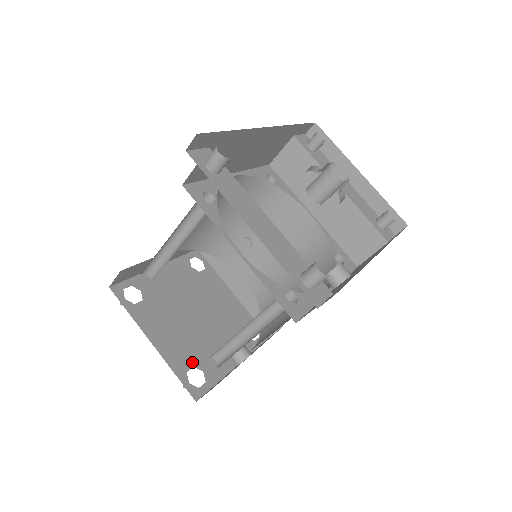
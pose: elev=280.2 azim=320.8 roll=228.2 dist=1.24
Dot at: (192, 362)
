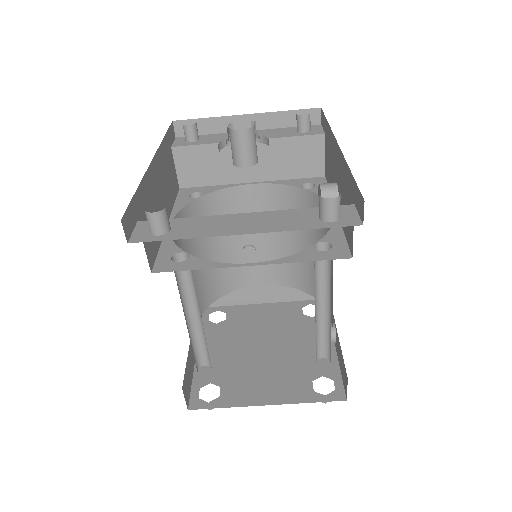
Dot at: (307, 380)
